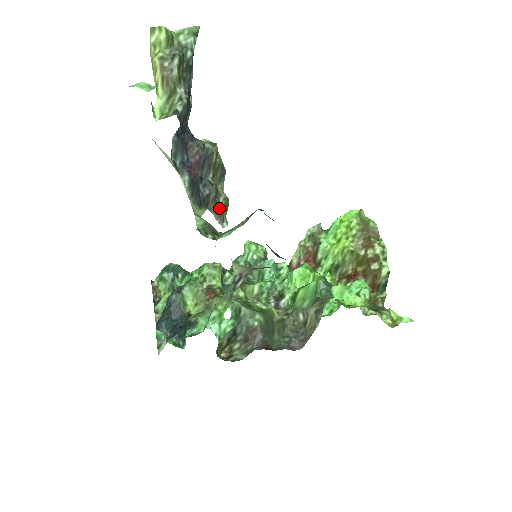
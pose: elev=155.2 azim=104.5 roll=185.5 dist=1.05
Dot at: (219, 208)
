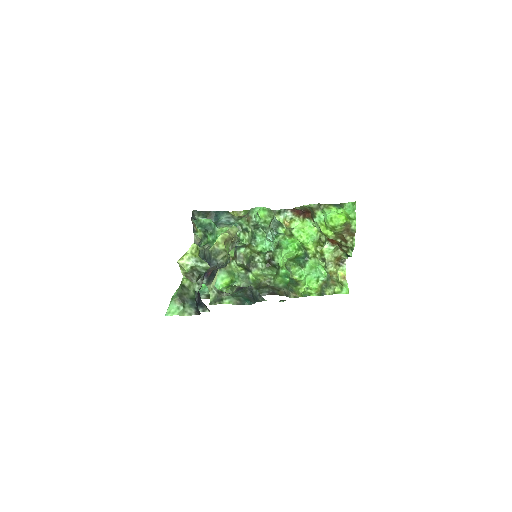
Dot at: (232, 246)
